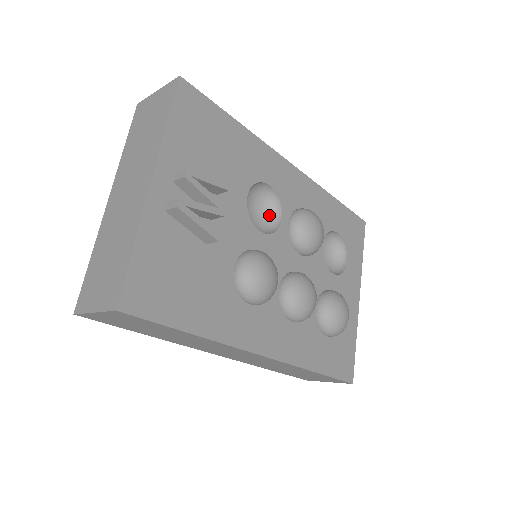
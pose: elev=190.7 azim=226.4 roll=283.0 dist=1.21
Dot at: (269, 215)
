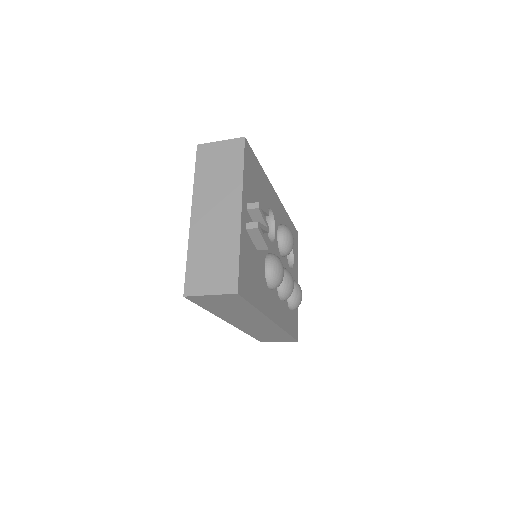
Dot at: occluded
